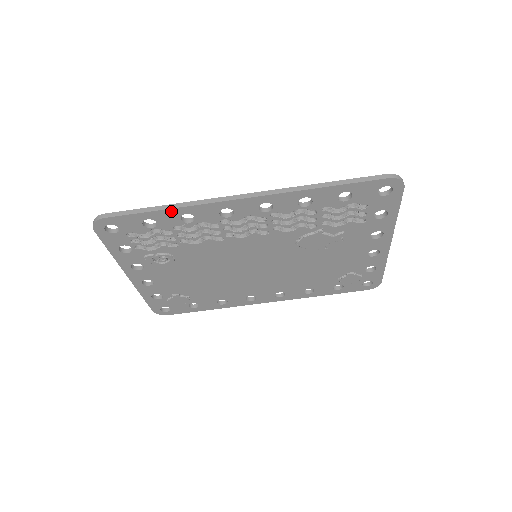
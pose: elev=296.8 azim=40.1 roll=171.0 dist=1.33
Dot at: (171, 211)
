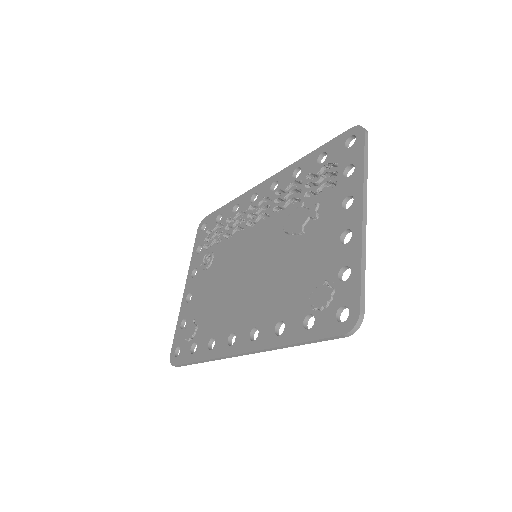
Dot at: (232, 203)
